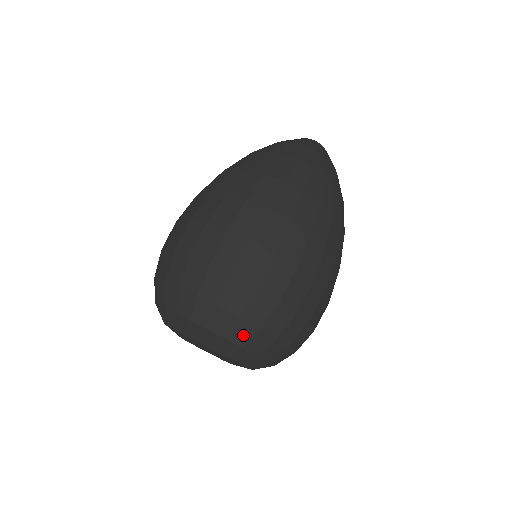
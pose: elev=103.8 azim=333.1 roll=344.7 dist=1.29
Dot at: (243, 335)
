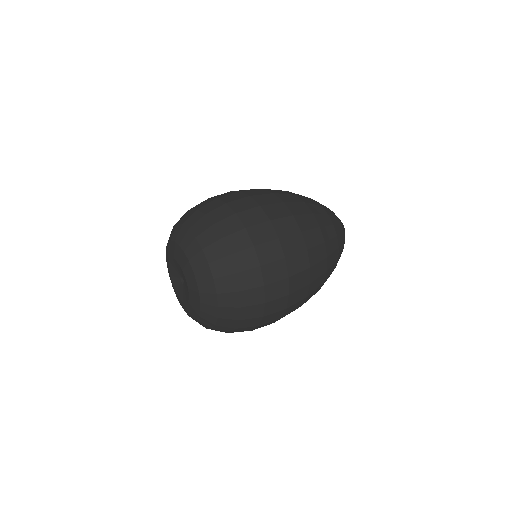
Dot at: (193, 220)
